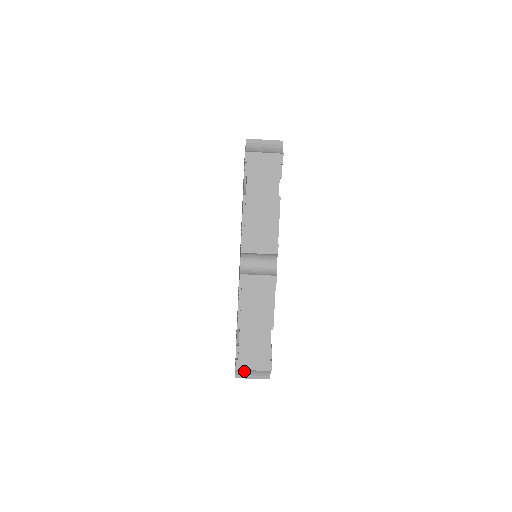
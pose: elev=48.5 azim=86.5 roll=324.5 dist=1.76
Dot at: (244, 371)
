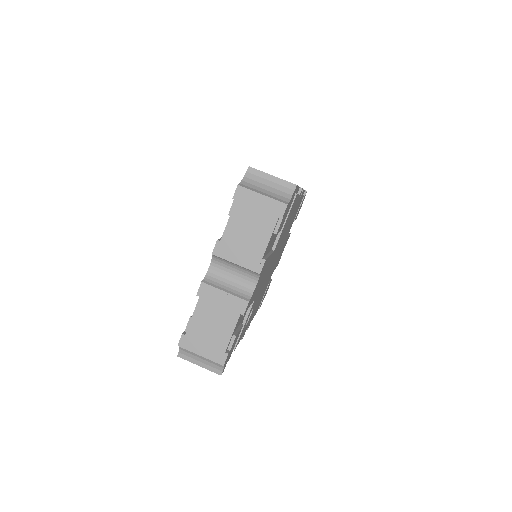
Dot at: (255, 183)
